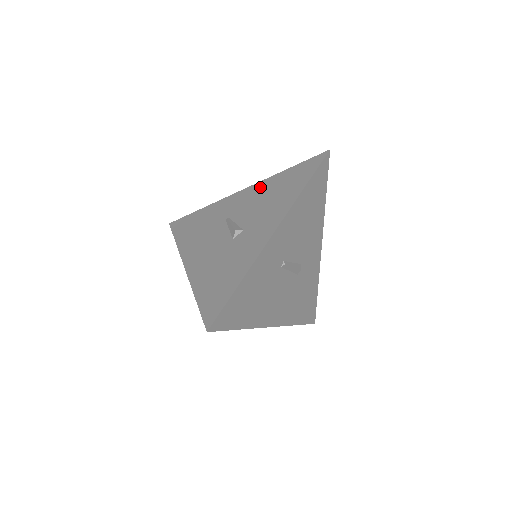
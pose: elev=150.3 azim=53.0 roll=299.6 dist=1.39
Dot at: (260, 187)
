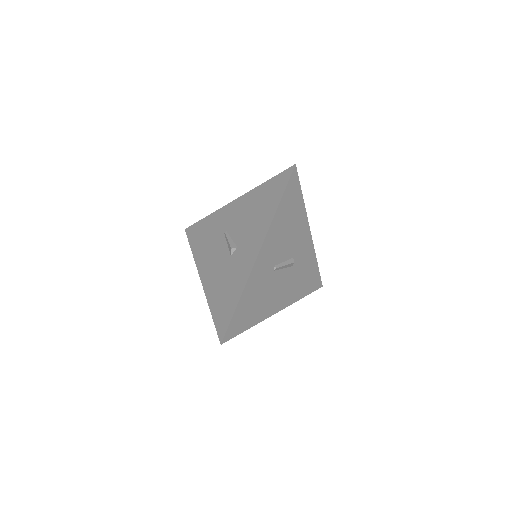
Dot at: (246, 200)
